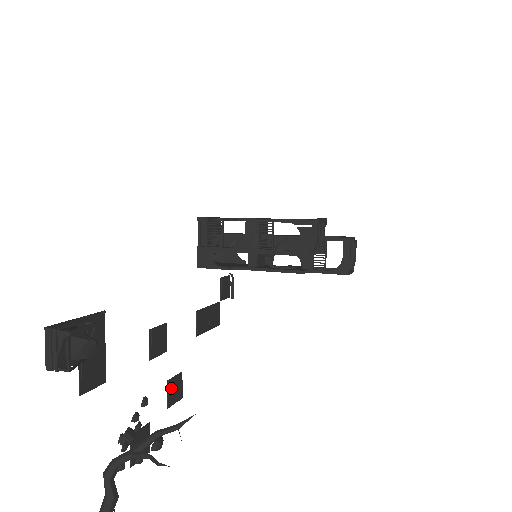
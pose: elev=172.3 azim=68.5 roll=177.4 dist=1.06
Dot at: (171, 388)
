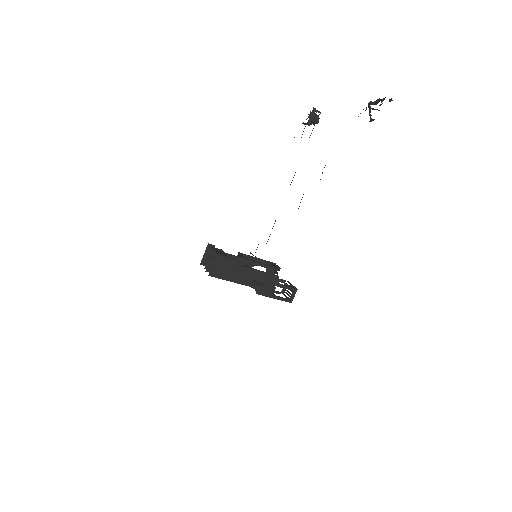
Dot at: occluded
